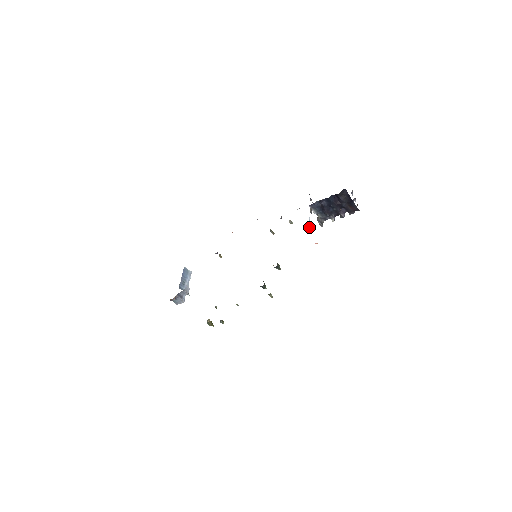
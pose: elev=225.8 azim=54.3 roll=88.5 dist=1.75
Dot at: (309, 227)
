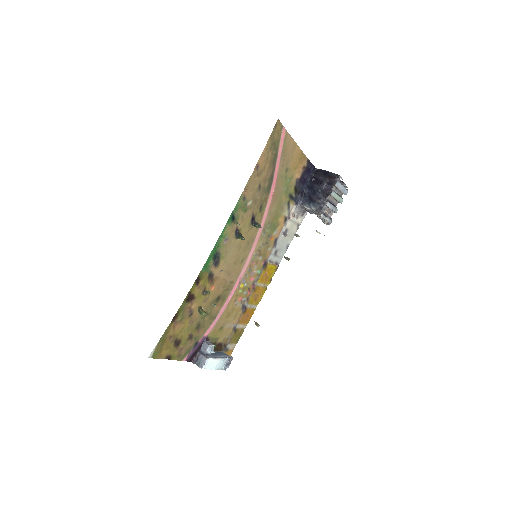
Dot at: (316, 231)
